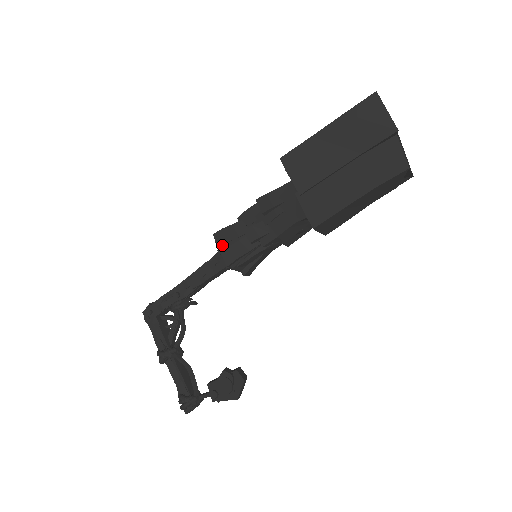
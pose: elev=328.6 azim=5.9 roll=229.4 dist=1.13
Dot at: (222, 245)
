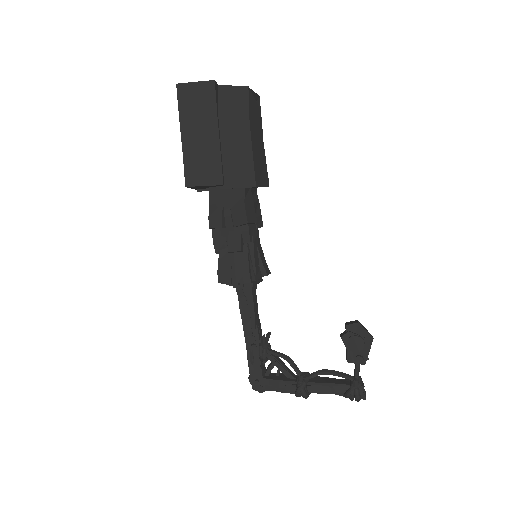
Dot at: (231, 279)
